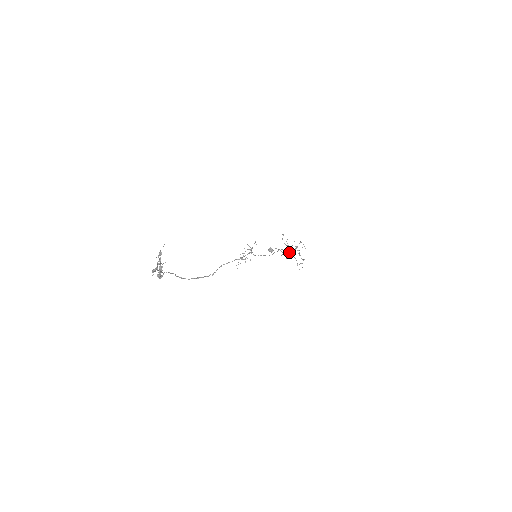
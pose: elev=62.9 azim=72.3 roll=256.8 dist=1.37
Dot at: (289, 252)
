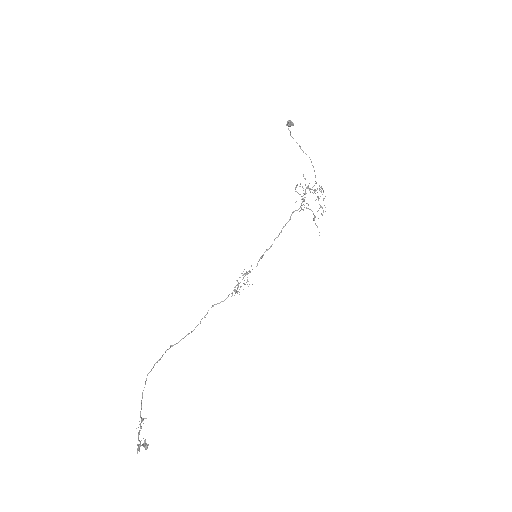
Dot at: occluded
